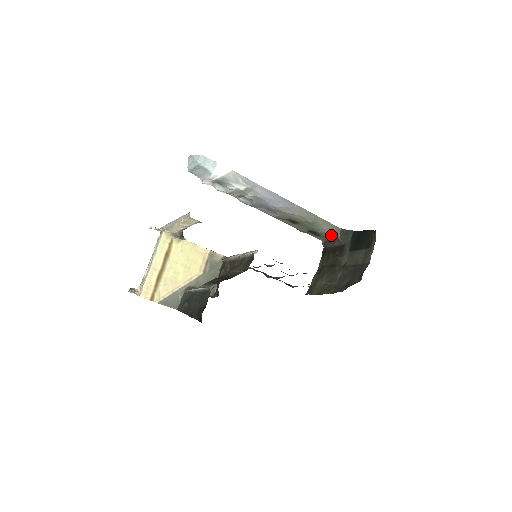
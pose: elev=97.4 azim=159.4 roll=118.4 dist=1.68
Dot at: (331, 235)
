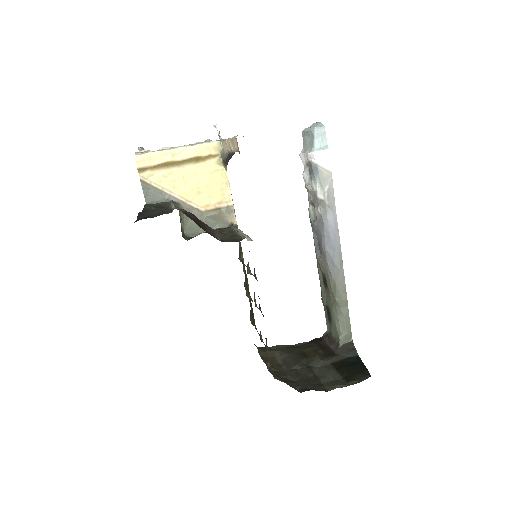
Dot at: (338, 333)
